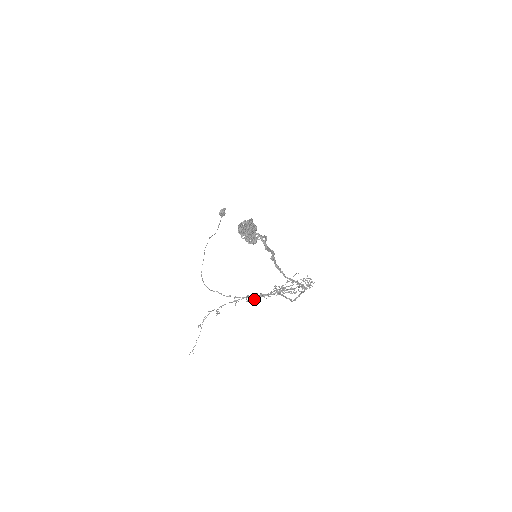
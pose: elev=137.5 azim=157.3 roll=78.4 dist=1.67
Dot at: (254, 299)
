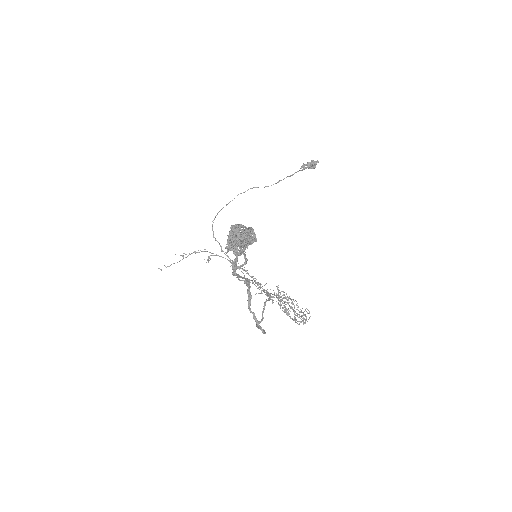
Dot at: occluded
